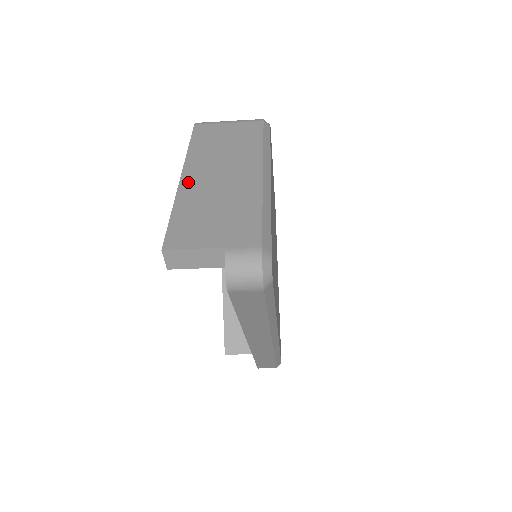
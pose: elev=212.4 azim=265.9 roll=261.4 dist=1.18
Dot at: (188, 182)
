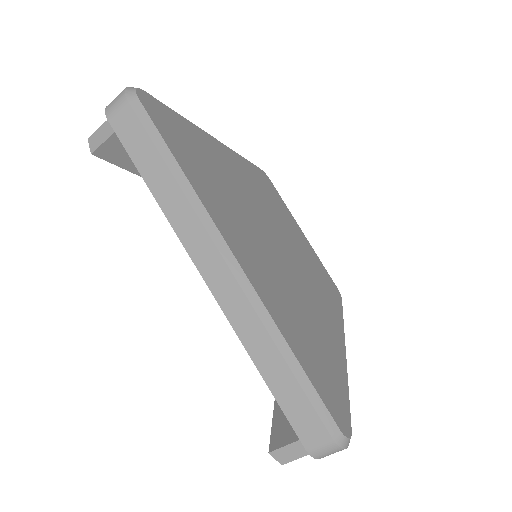
Dot at: occluded
